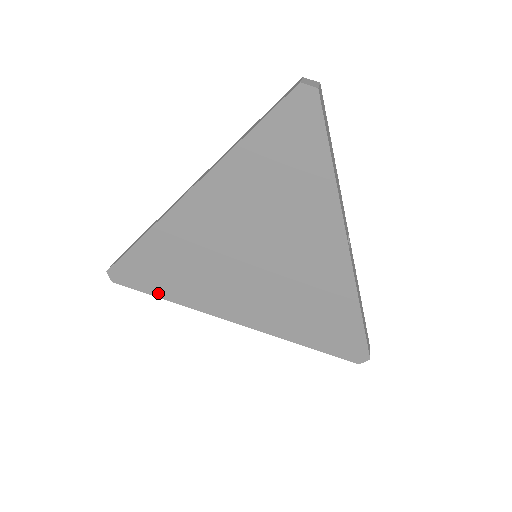
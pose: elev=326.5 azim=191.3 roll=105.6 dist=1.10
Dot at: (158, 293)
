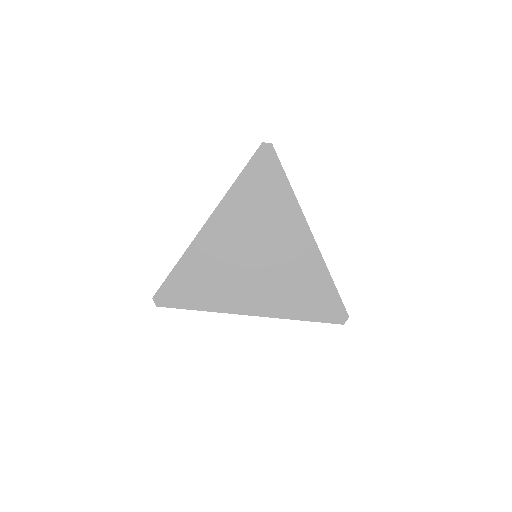
Dot at: (191, 306)
